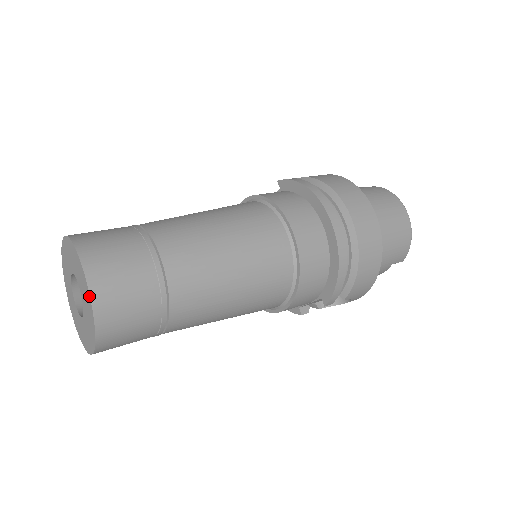
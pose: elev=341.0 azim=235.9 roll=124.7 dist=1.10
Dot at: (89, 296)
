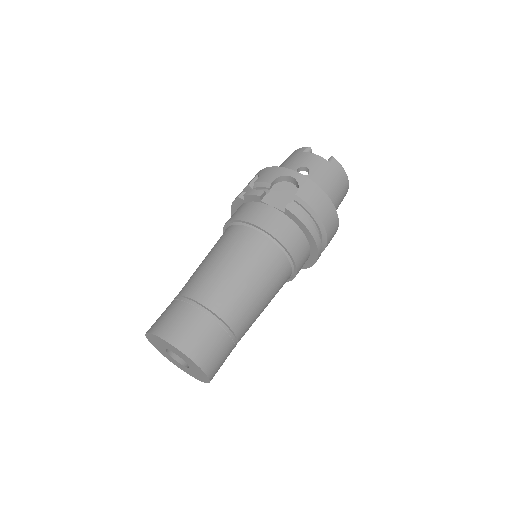
Dot at: (209, 382)
